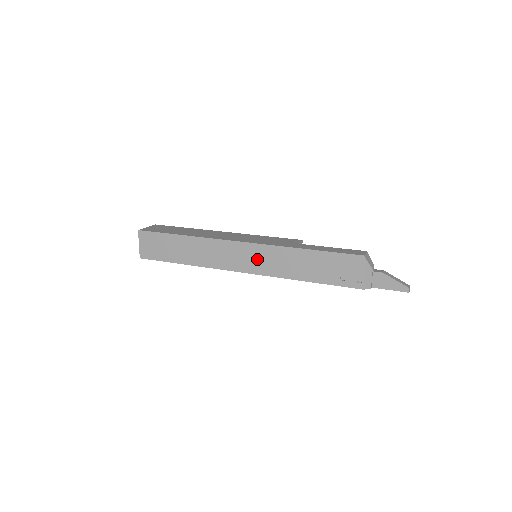
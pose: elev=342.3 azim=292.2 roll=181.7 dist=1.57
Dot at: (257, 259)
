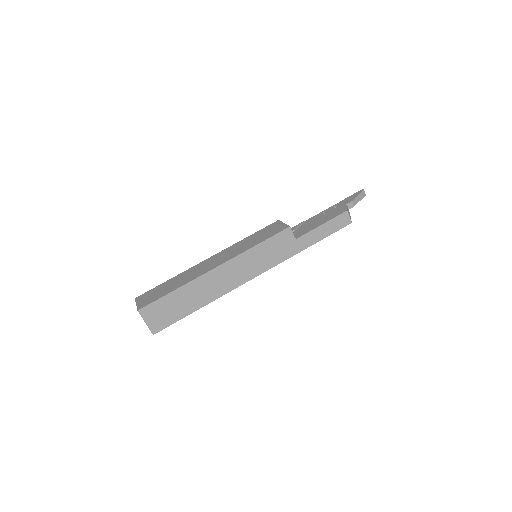
Dot at: occluded
